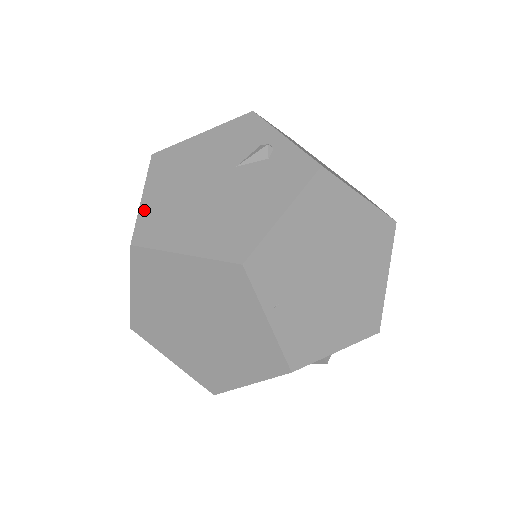
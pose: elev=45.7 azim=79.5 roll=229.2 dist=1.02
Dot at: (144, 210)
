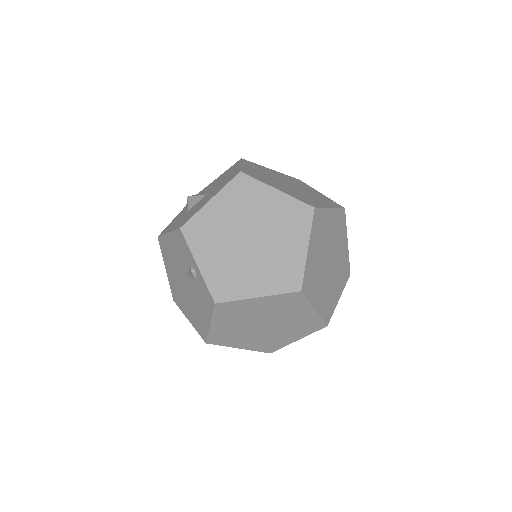
Dot at: (169, 281)
